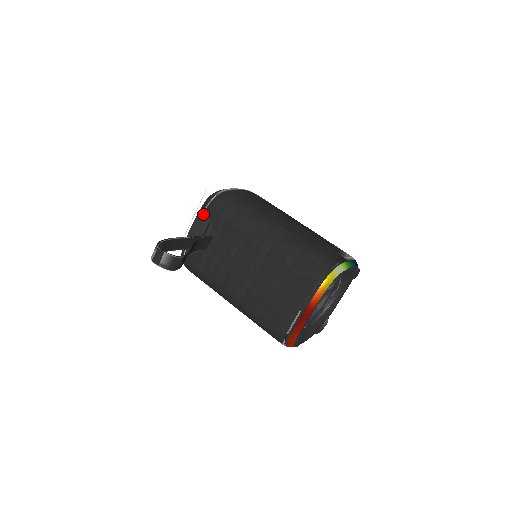
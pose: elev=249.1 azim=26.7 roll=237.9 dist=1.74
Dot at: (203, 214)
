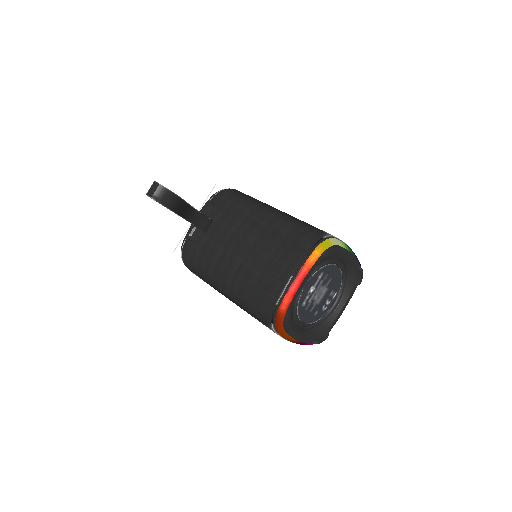
Dot at: (208, 204)
